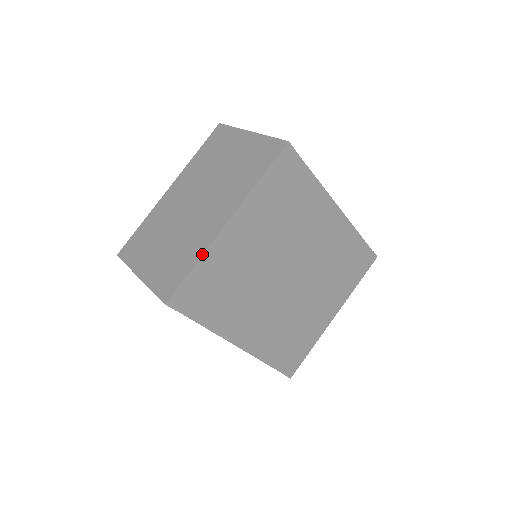
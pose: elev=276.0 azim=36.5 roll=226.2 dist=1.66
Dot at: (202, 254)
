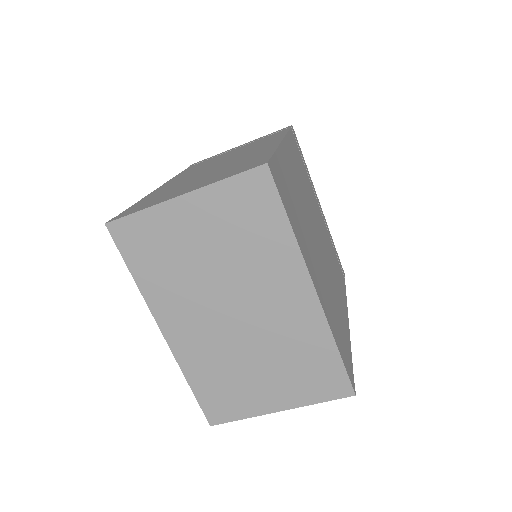
Dot at: (332, 336)
